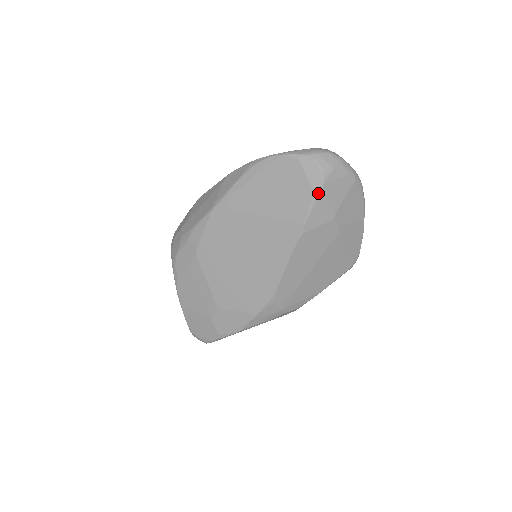
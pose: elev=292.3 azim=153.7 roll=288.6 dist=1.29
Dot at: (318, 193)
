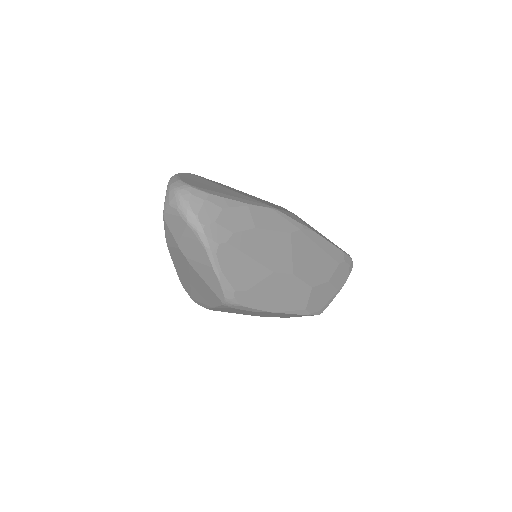
Dot at: (163, 219)
